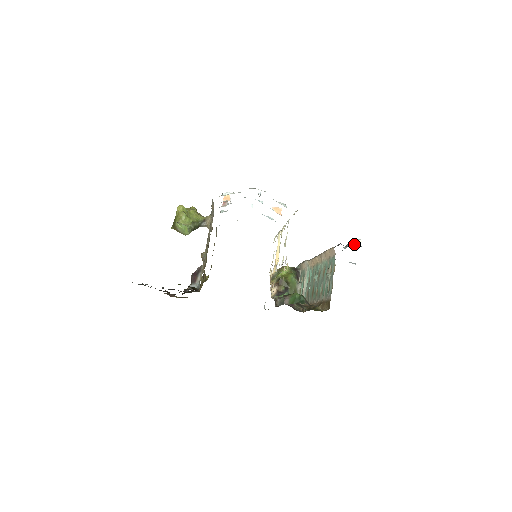
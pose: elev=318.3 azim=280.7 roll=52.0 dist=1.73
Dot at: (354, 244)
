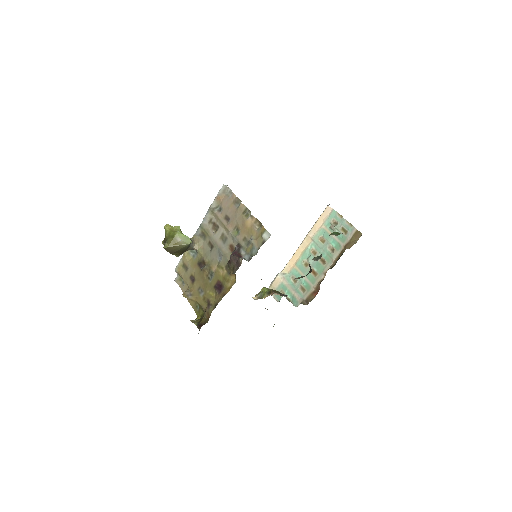
Dot at: occluded
